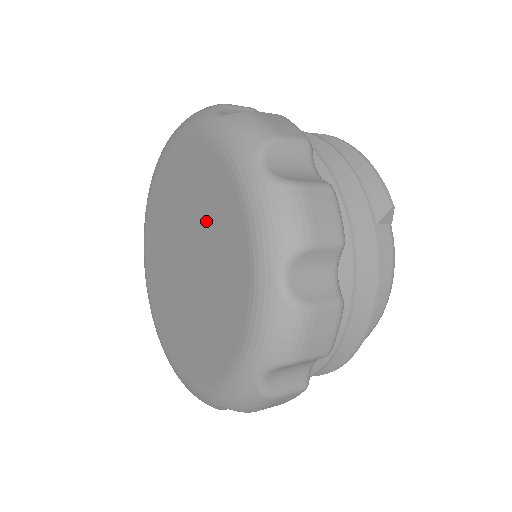
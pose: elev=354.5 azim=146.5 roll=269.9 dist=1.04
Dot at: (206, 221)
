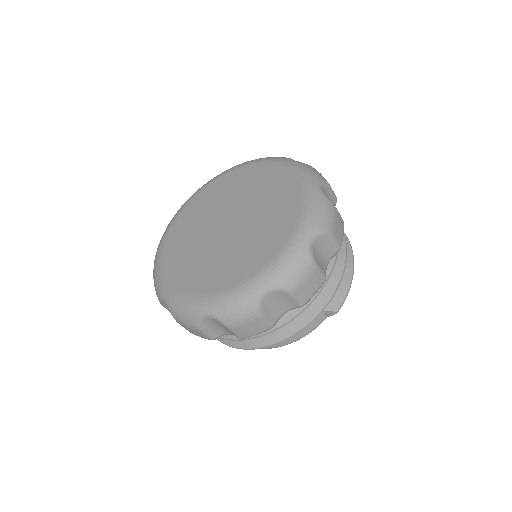
Dot at: (260, 224)
